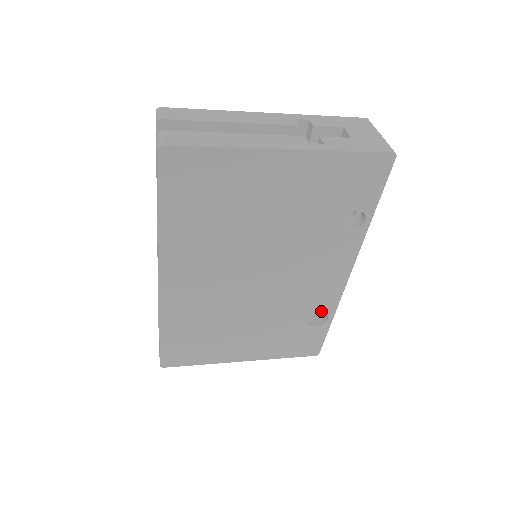
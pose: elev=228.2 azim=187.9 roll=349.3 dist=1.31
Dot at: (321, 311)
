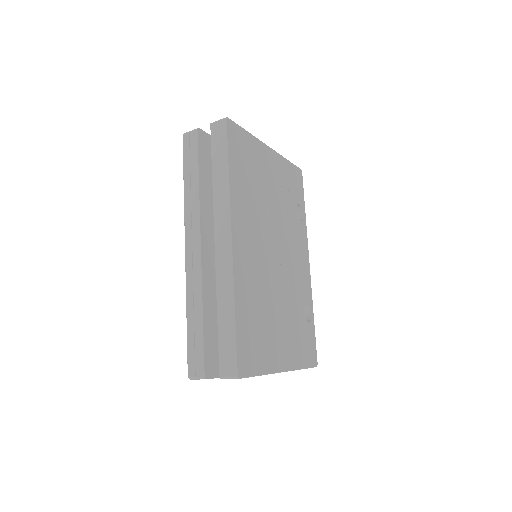
Dot at: (307, 302)
